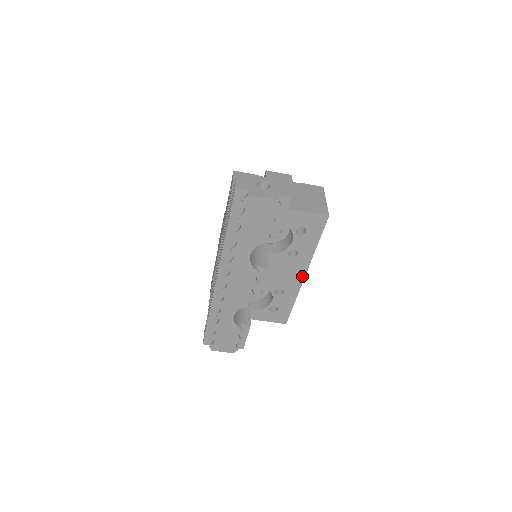
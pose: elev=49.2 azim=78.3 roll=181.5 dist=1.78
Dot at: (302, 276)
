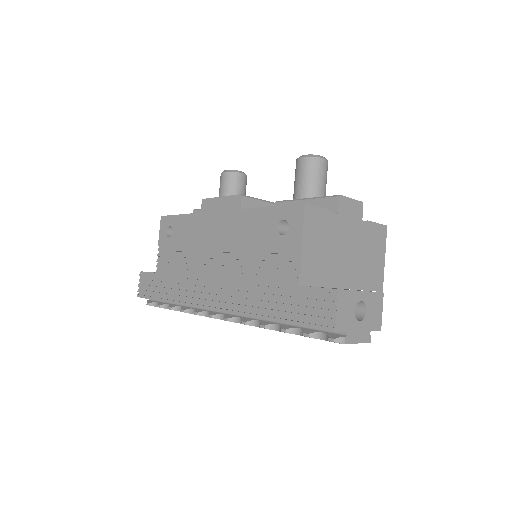
Dot at: occluded
